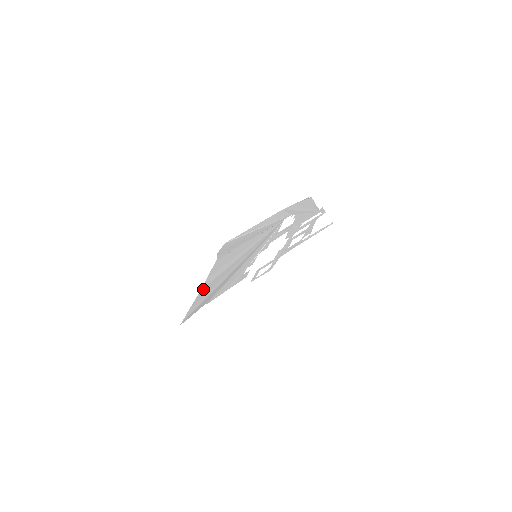
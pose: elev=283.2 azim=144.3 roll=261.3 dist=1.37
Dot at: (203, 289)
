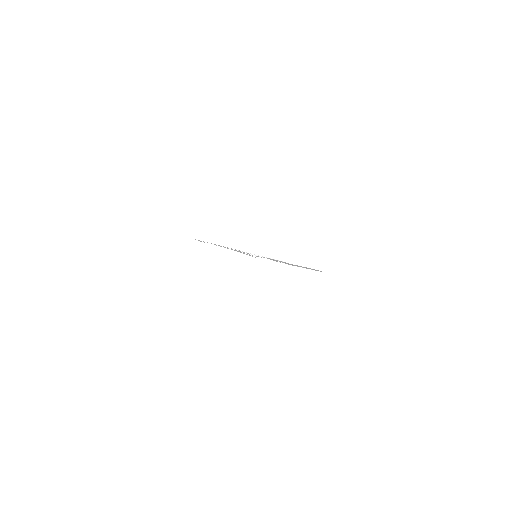
Dot at: occluded
